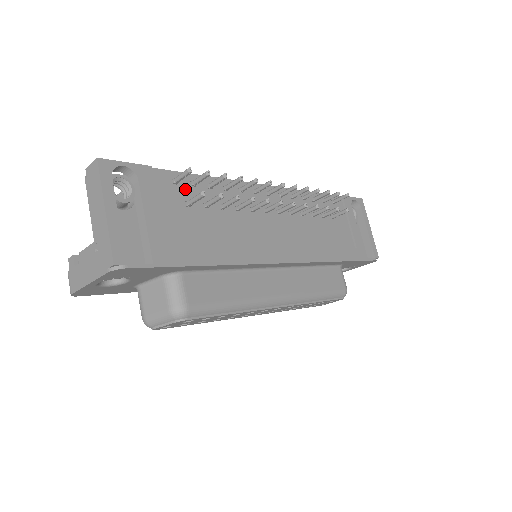
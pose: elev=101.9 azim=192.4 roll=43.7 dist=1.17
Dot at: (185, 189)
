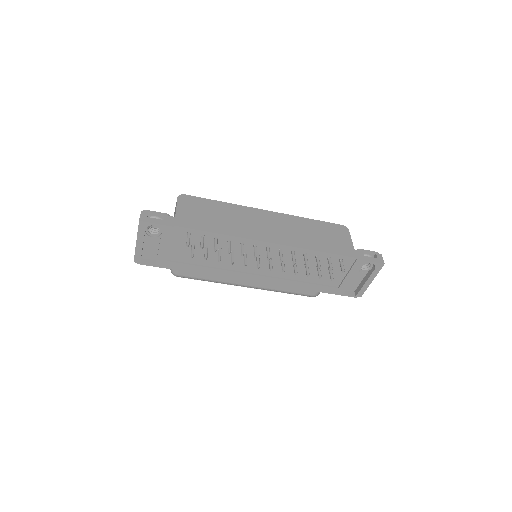
Dot at: (195, 238)
